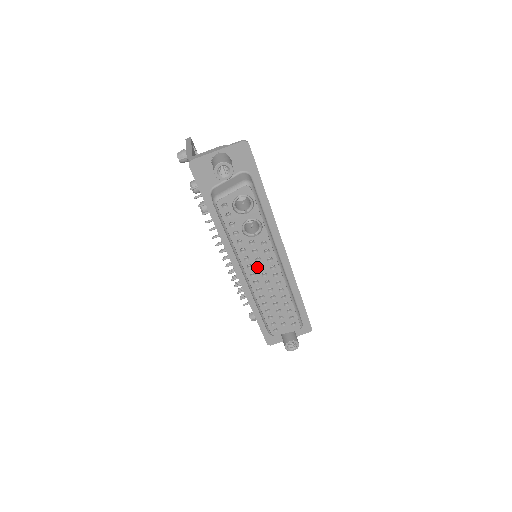
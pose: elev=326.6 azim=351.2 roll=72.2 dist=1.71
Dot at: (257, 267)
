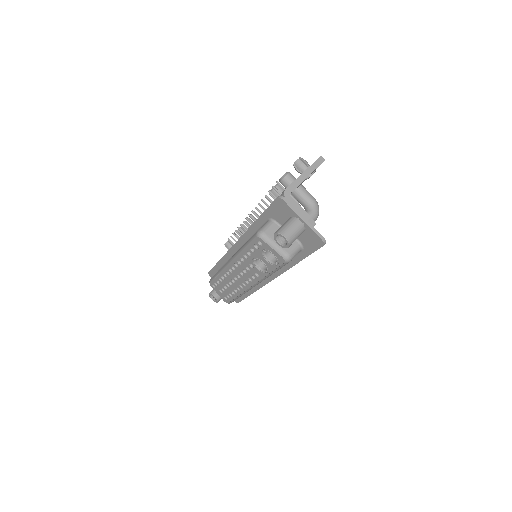
Dot at: (240, 271)
